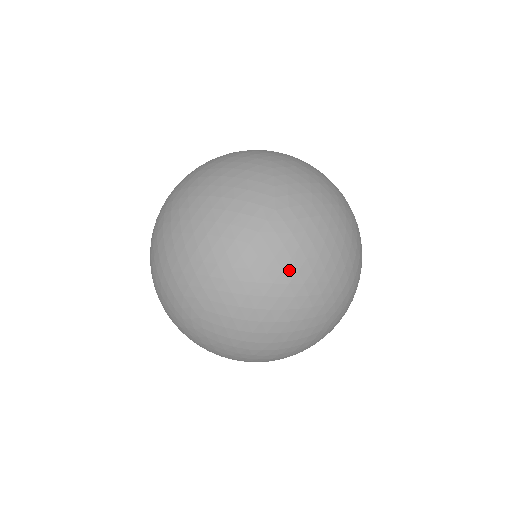
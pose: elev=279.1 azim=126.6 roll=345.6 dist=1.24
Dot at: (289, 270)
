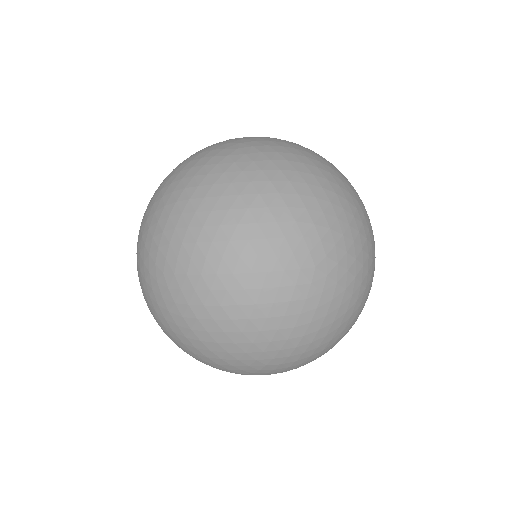
Dot at: (343, 192)
